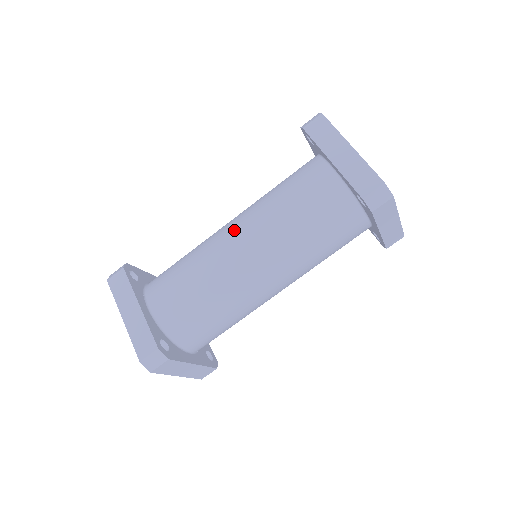
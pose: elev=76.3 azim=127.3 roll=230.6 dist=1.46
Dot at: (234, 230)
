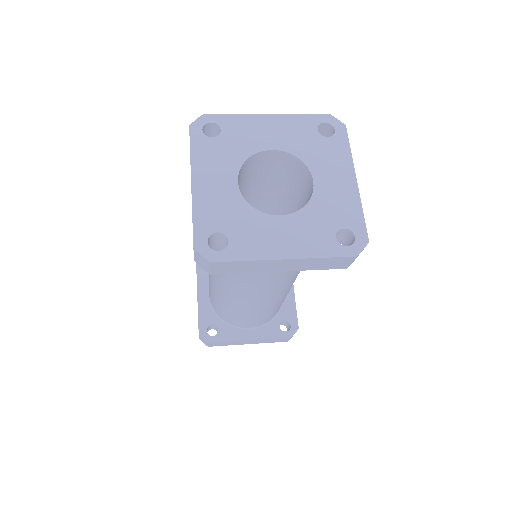
Dot at: (245, 298)
